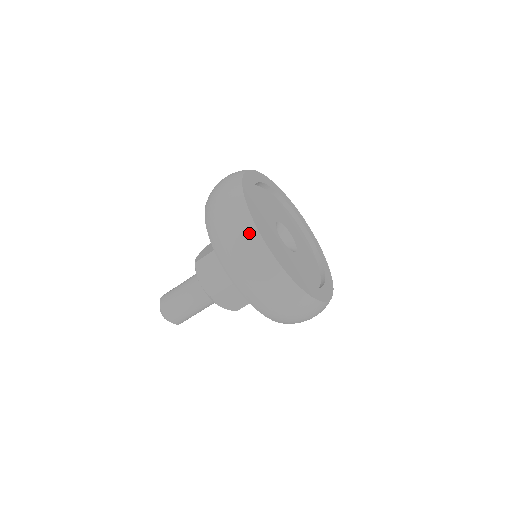
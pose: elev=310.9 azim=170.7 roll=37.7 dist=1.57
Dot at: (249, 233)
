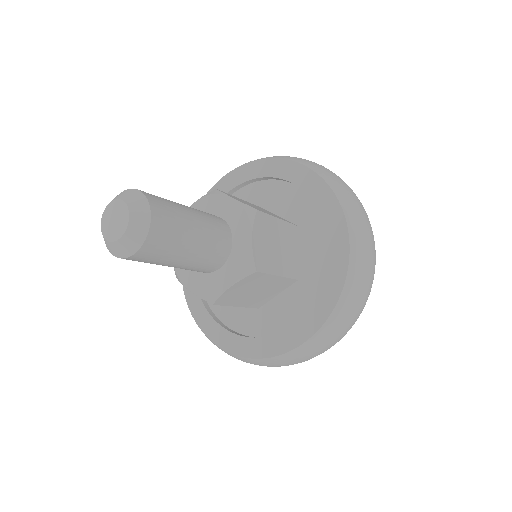
Dot at: occluded
